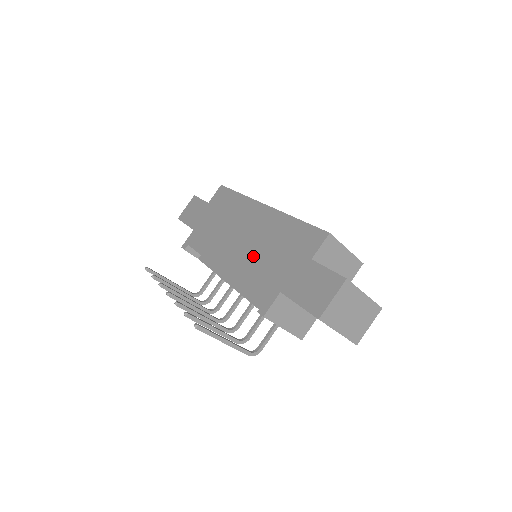
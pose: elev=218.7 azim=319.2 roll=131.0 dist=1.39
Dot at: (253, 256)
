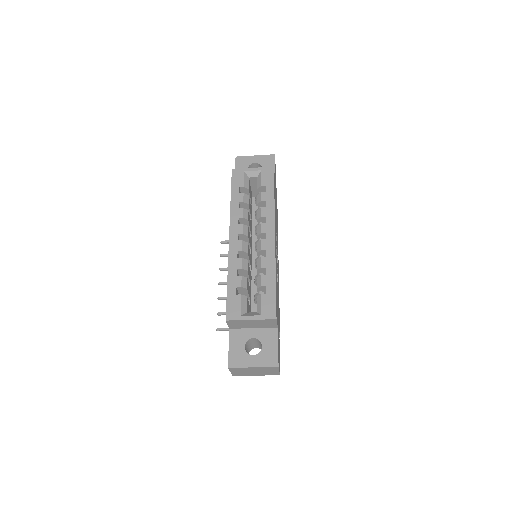
Dot at: occluded
